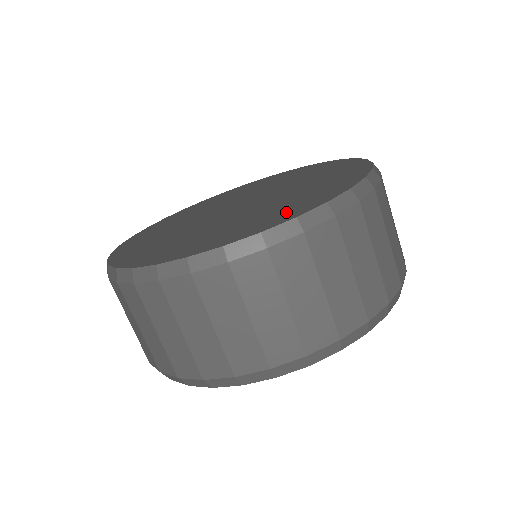
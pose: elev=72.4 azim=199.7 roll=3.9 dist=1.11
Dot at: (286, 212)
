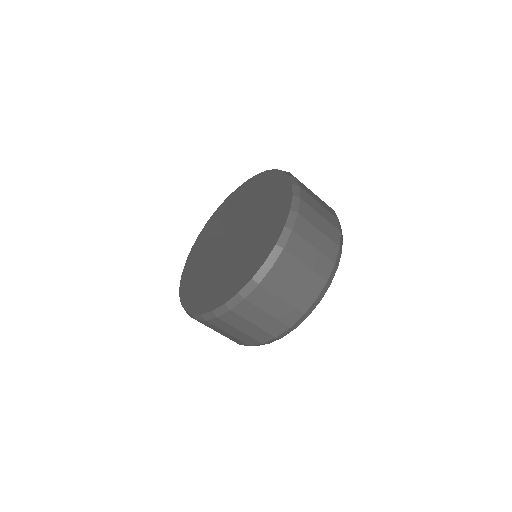
Dot at: (274, 227)
